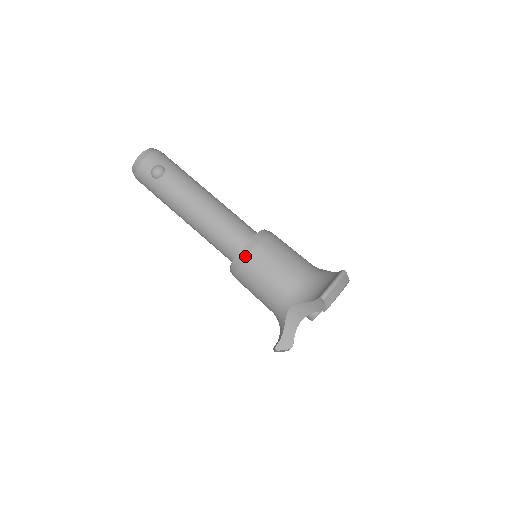
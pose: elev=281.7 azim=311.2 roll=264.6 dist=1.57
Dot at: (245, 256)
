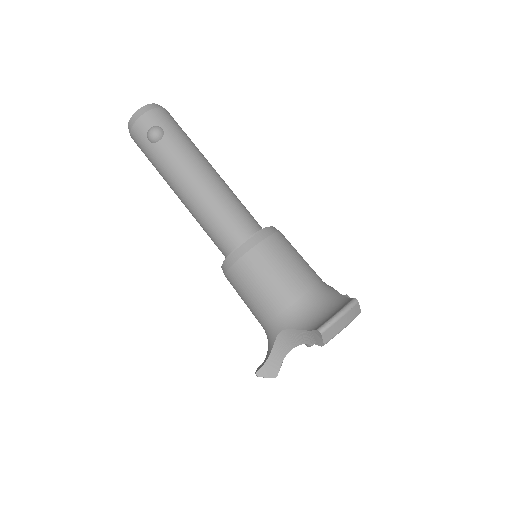
Dot at: (239, 257)
